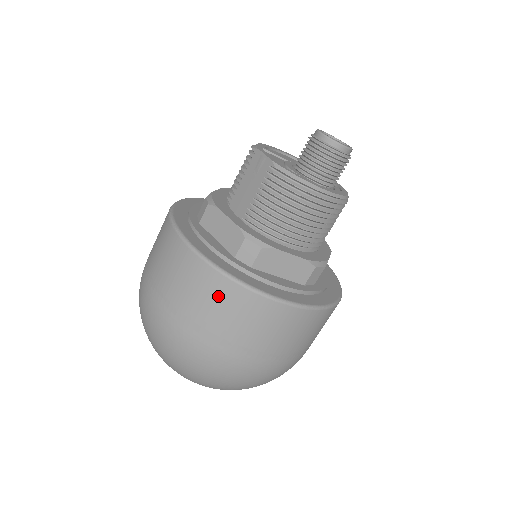
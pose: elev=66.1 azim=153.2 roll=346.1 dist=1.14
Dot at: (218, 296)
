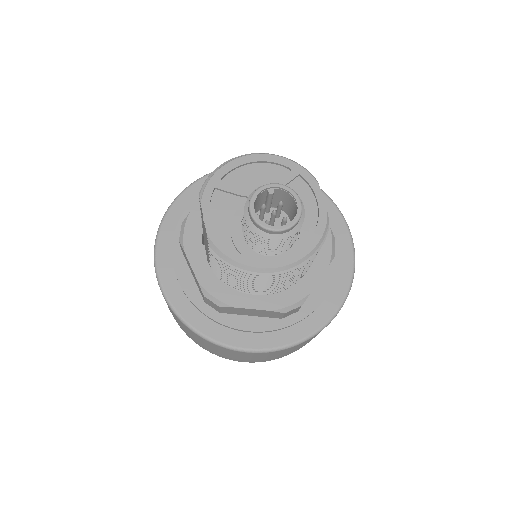
Dot at: (194, 335)
